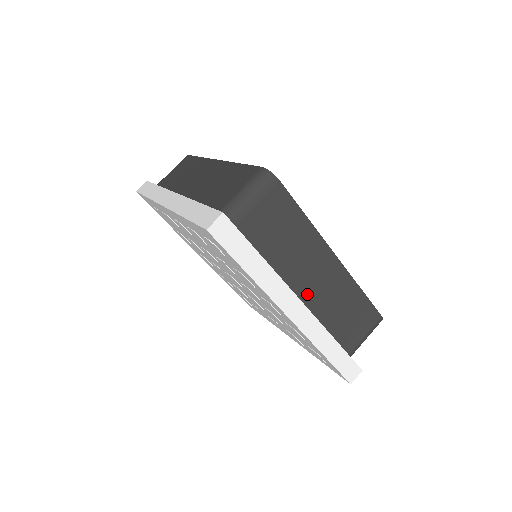
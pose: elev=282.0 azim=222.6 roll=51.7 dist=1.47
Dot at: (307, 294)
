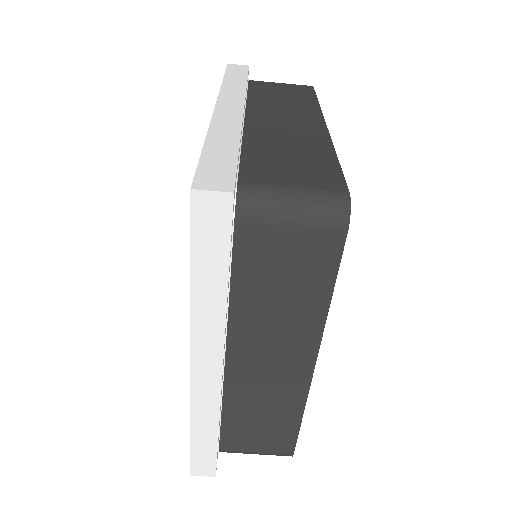
Dot at: (240, 365)
